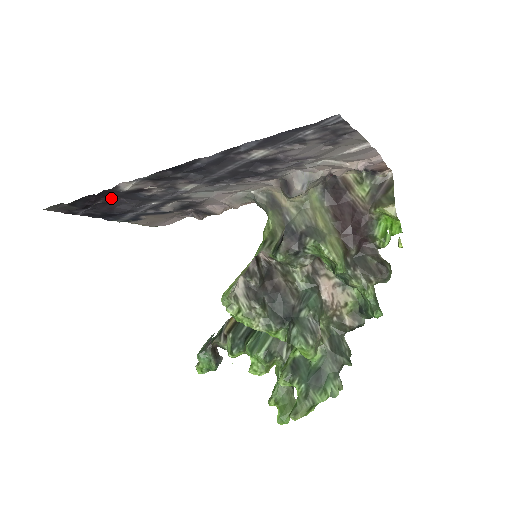
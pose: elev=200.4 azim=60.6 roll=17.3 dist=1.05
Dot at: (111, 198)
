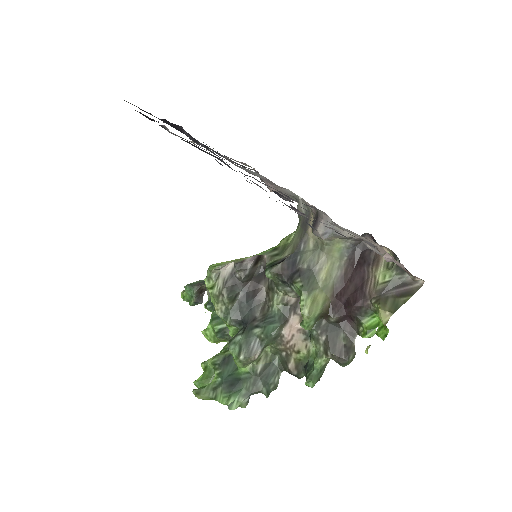
Dot at: occluded
